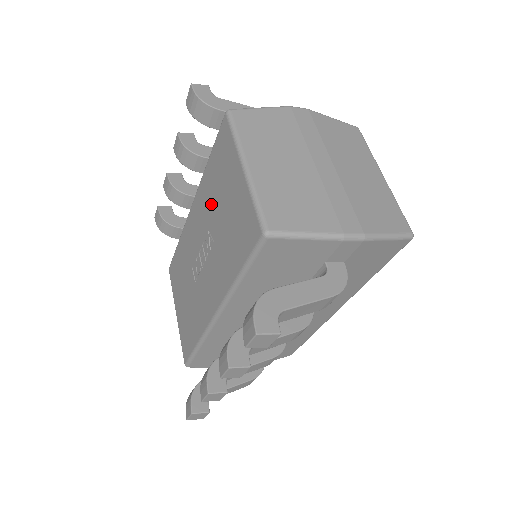
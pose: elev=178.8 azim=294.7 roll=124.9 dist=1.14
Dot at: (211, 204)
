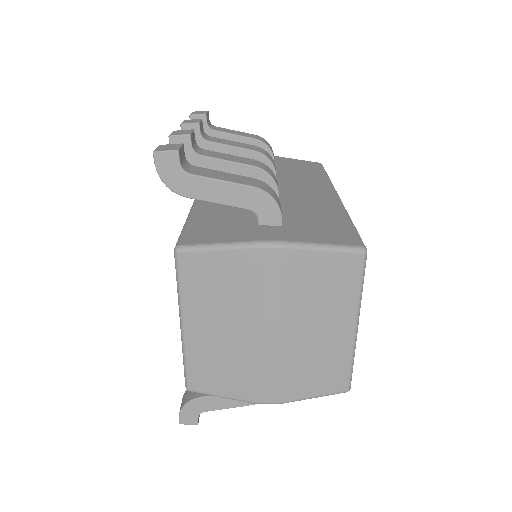
Dot at: occluded
